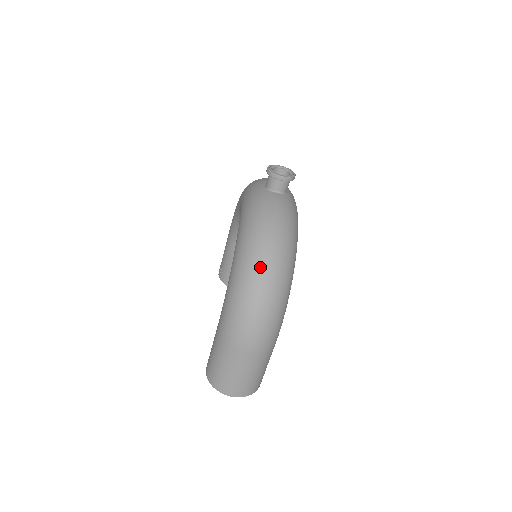
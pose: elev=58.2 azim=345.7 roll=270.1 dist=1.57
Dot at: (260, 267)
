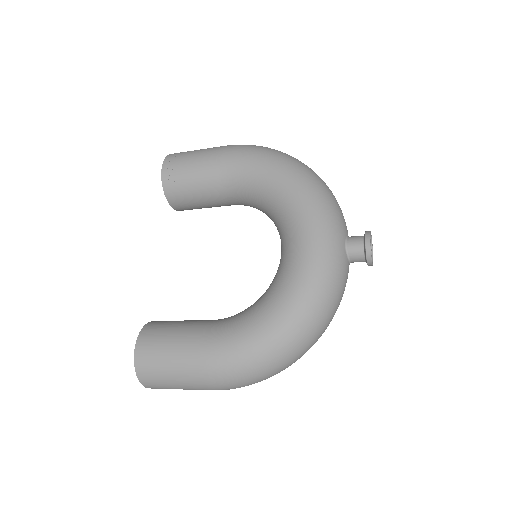
Dot at: (299, 353)
